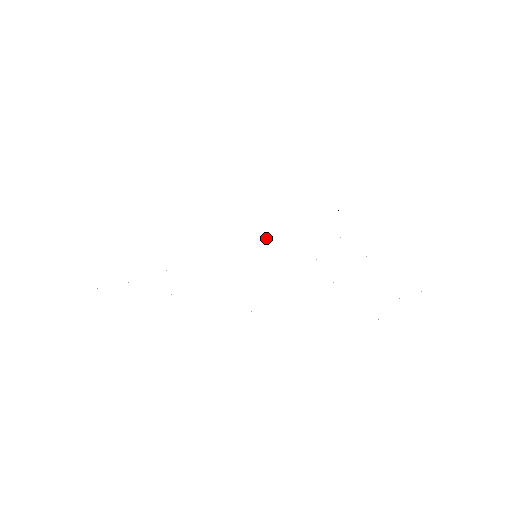
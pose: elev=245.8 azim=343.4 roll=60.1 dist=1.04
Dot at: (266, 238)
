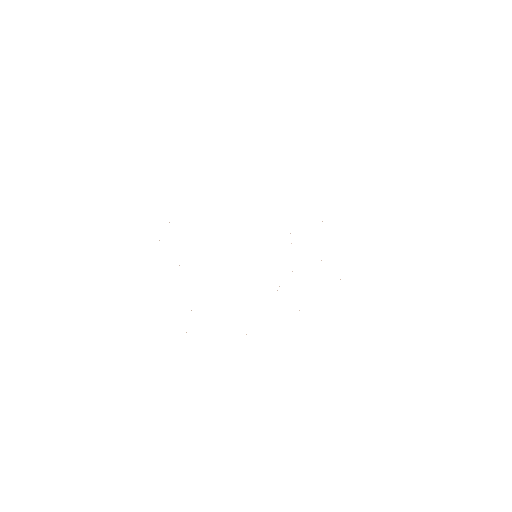
Dot at: occluded
